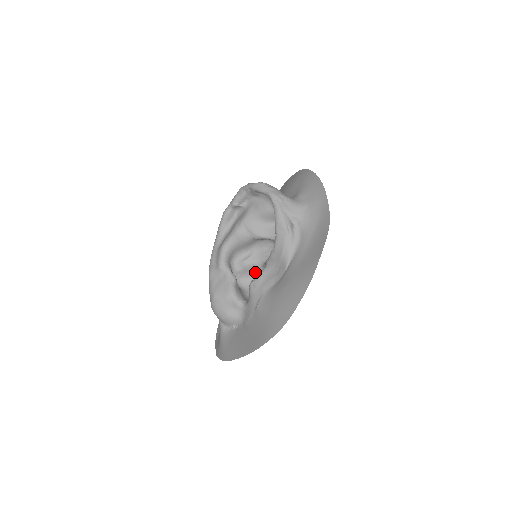
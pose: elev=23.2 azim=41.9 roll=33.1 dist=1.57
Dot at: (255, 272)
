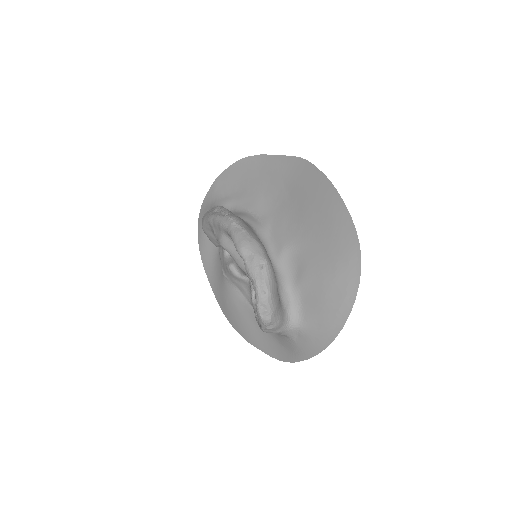
Dot at: occluded
